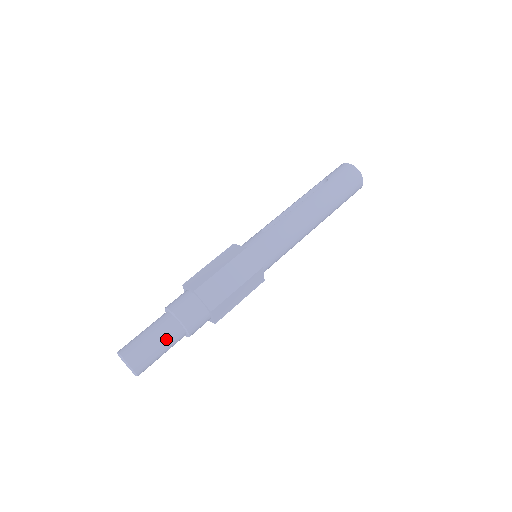
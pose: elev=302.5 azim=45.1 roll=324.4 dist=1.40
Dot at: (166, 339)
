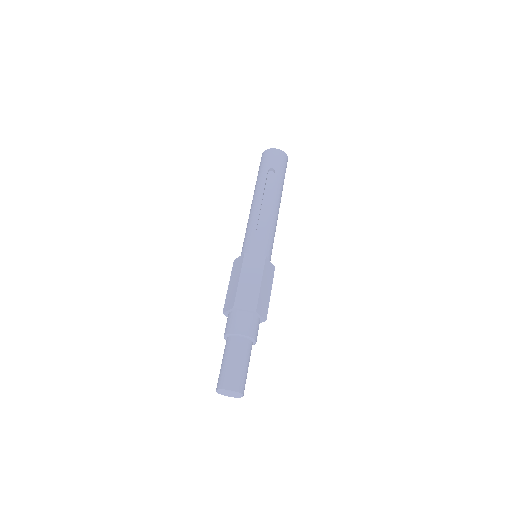
Dot at: occluded
